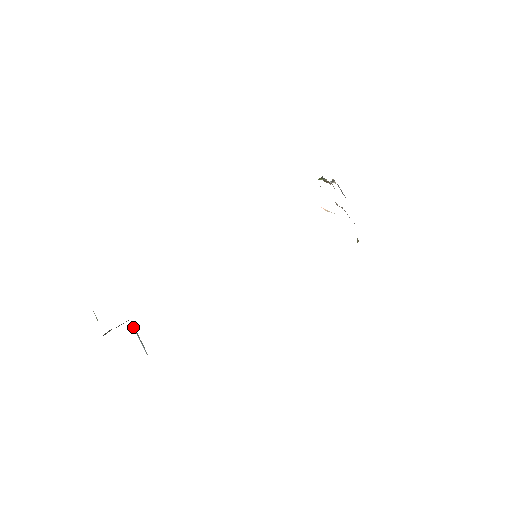
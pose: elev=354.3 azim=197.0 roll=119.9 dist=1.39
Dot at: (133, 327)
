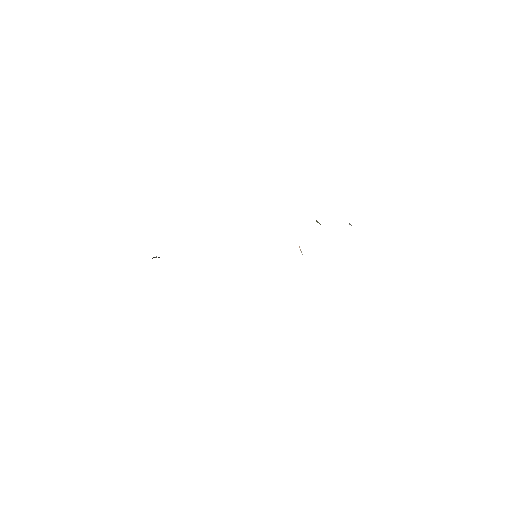
Dot at: occluded
